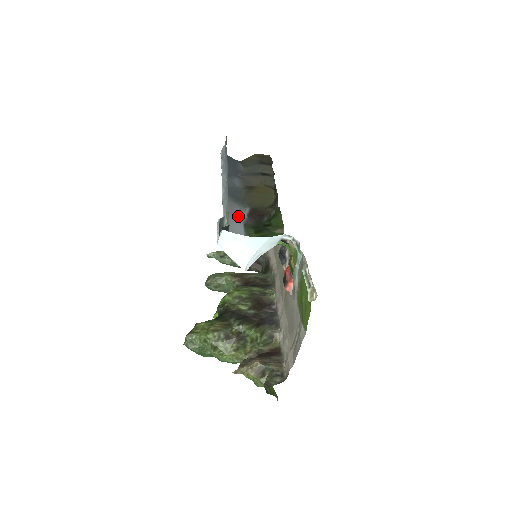
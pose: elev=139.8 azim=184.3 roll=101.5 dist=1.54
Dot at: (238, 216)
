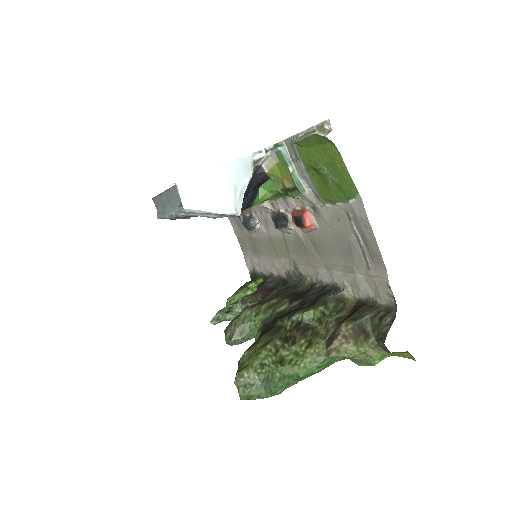
Dot at: occluded
